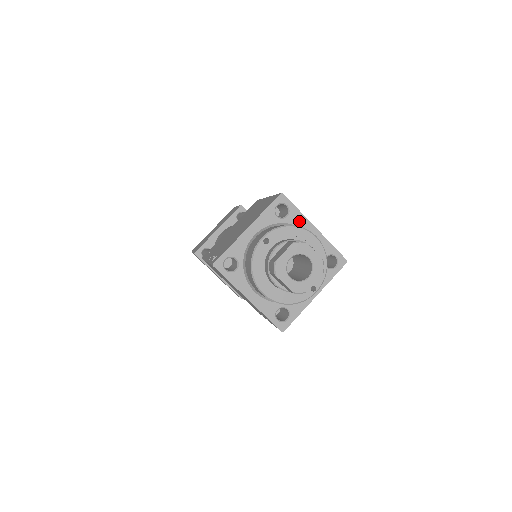
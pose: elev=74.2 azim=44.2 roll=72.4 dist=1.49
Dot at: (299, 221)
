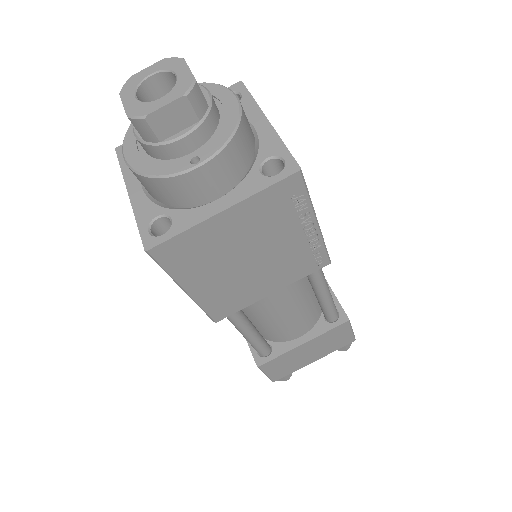
Dot at: (248, 111)
